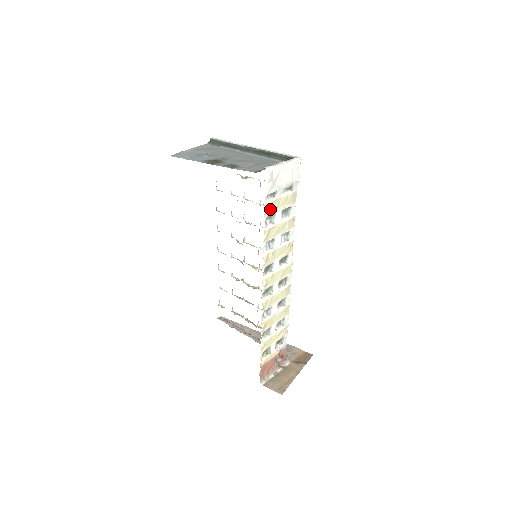
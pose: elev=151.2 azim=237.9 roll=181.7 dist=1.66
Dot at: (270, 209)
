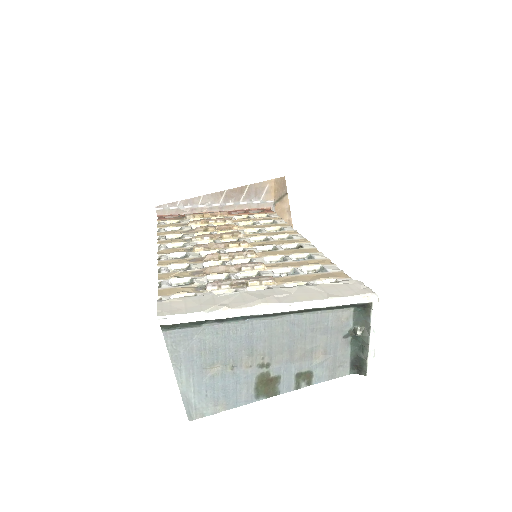
Dot at: occluded
